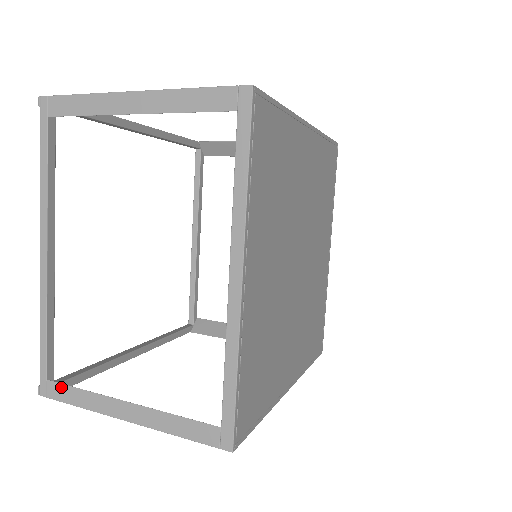
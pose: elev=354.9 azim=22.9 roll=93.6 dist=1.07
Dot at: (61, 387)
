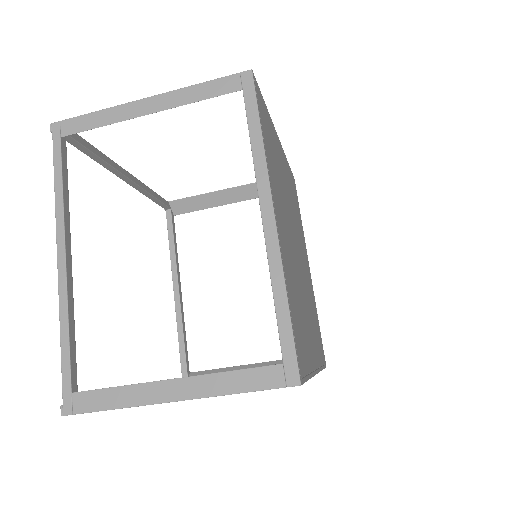
Dot at: (91, 394)
